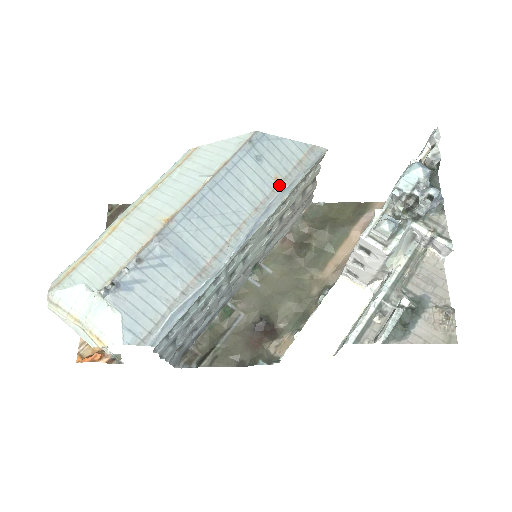
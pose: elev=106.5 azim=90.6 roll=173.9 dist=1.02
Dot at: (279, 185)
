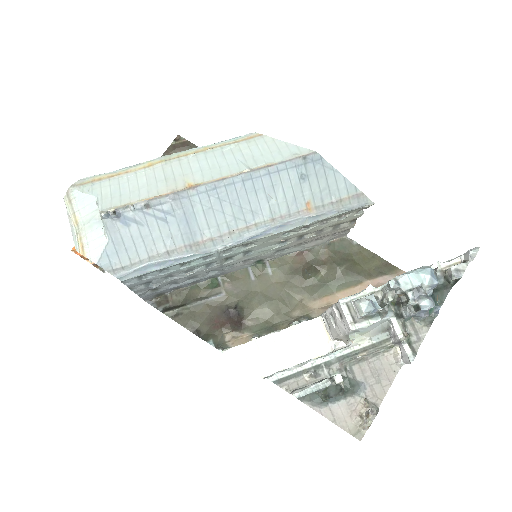
Dot at: (307, 210)
